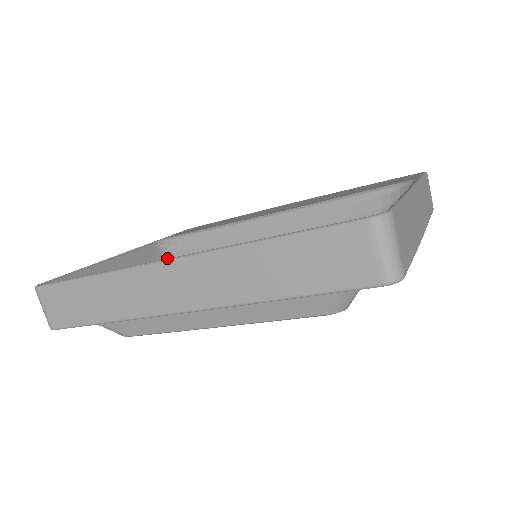
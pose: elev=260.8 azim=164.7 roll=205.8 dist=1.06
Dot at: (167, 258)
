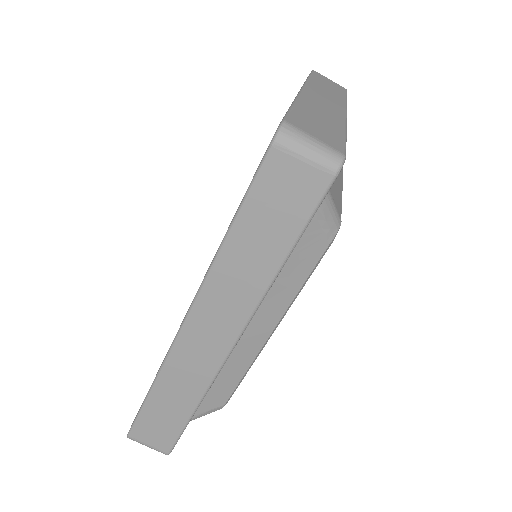
Dot at: occluded
